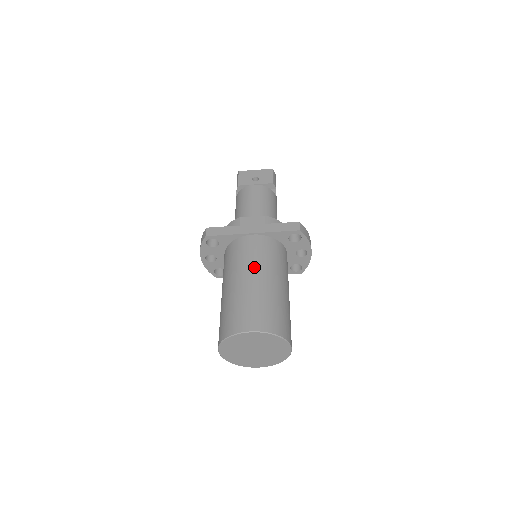
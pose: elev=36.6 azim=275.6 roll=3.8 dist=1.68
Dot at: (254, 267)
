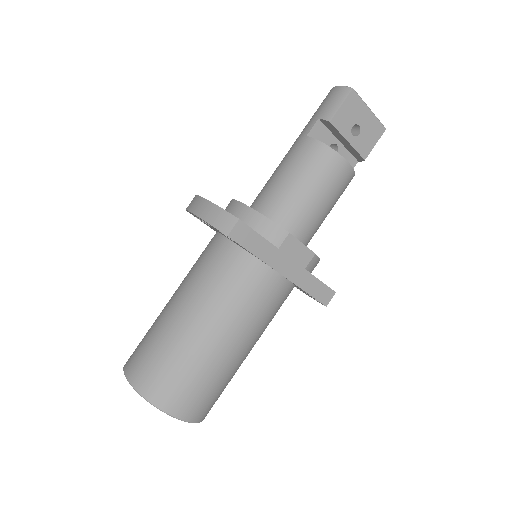
Dot at: (245, 330)
